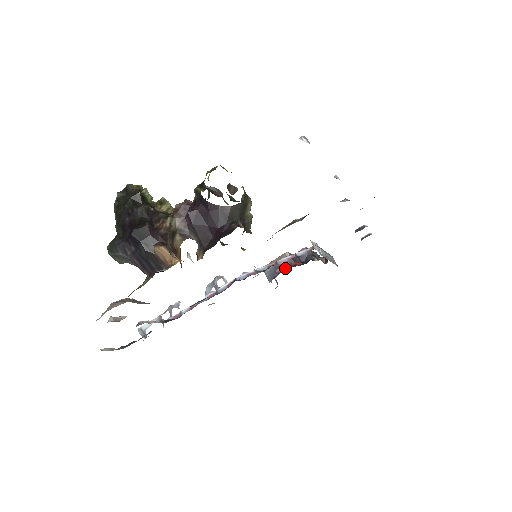
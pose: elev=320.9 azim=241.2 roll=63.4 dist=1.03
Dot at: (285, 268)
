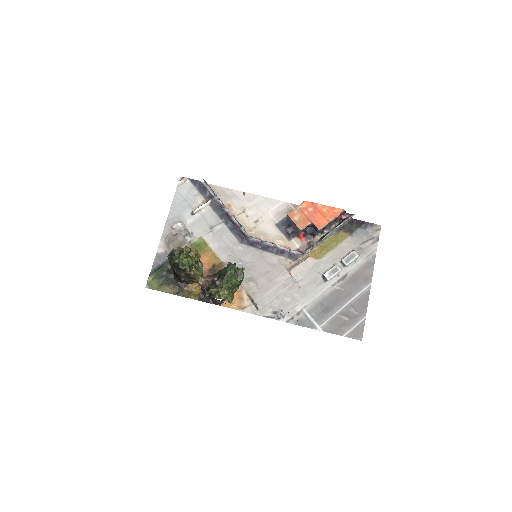
Dot at: (287, 239)
